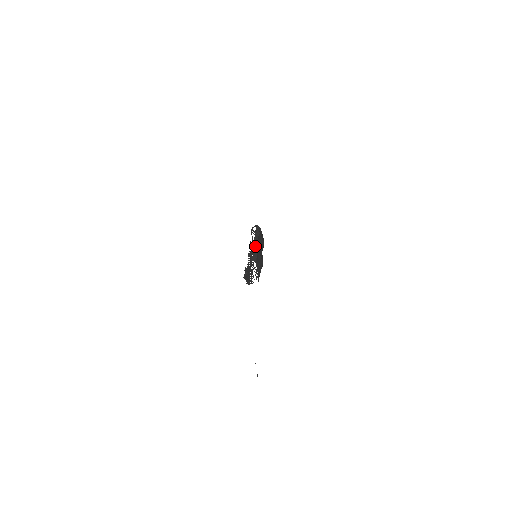
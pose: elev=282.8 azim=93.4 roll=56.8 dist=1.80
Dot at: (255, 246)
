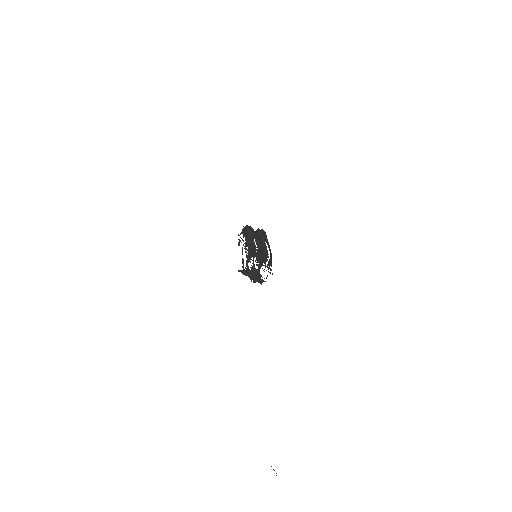
Dot at: (258, 232)
